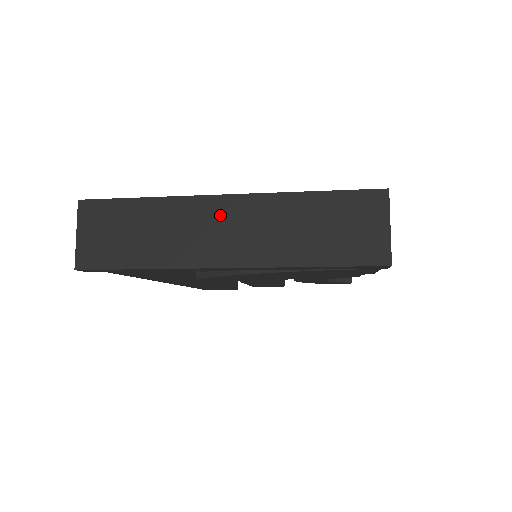
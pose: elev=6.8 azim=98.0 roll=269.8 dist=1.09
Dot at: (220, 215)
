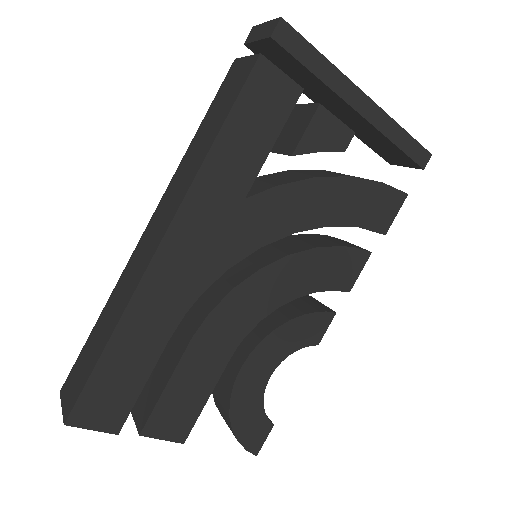
Dot at: occluded
